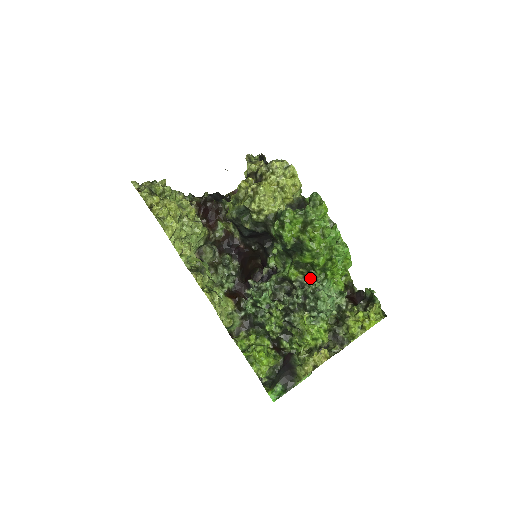
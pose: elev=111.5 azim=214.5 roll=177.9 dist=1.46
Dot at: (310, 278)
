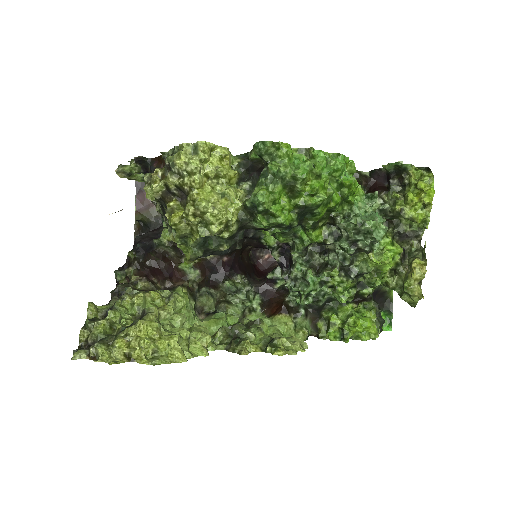
Dot at: (340, 223)
